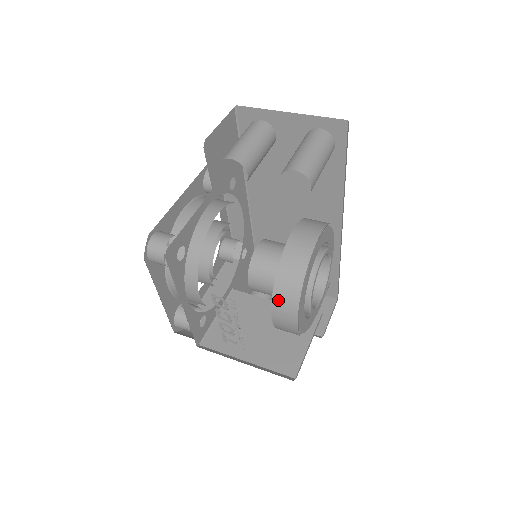
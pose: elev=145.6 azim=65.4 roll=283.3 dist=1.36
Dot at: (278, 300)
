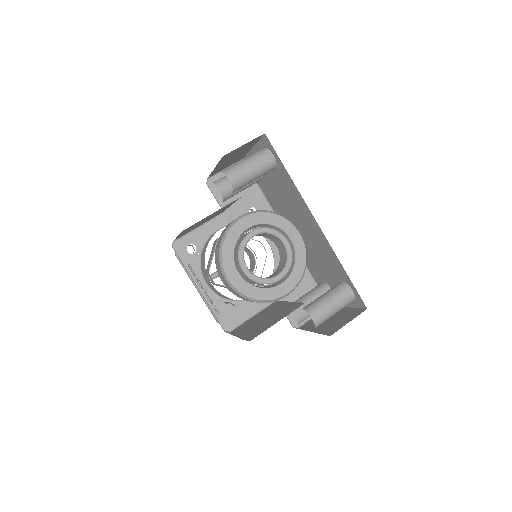
Dot at: (216, 263)
